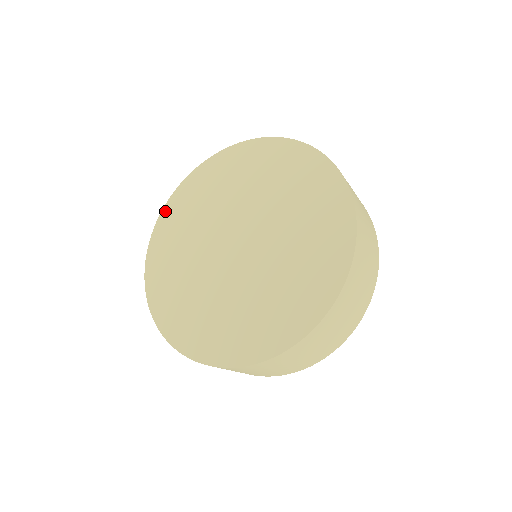
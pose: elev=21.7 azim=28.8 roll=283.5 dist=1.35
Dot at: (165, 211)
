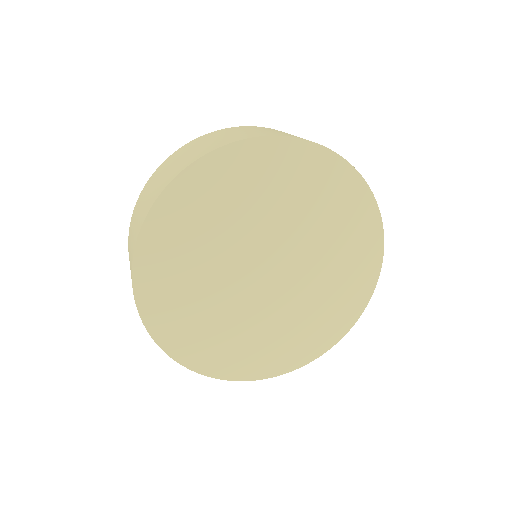
Dot at: (149, 227)
